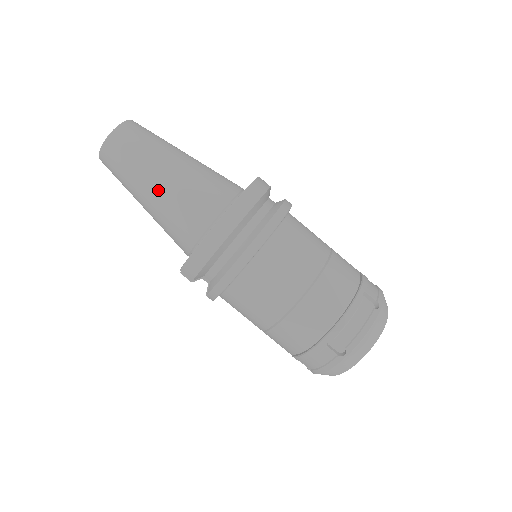
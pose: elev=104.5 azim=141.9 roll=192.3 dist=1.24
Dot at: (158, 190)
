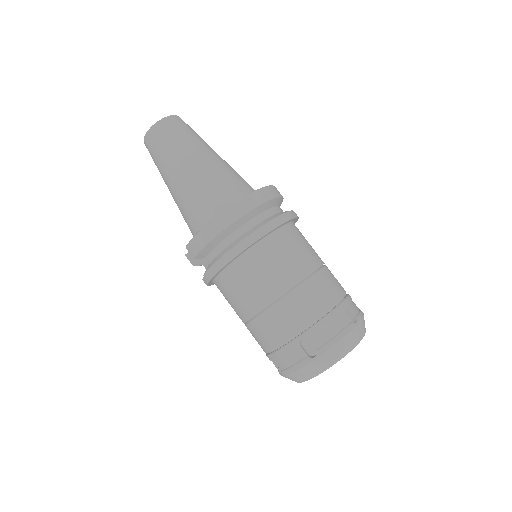
Dot at: (185, 174)
